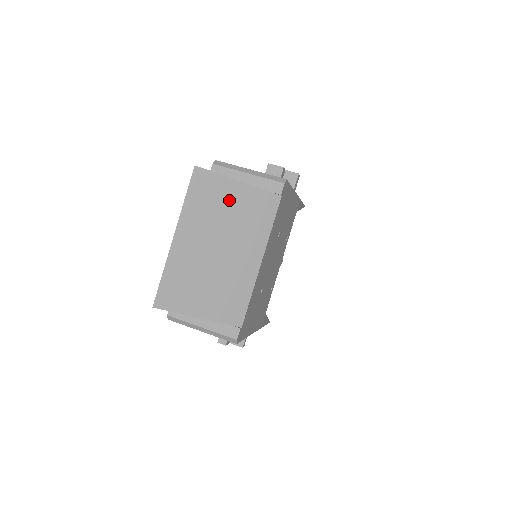
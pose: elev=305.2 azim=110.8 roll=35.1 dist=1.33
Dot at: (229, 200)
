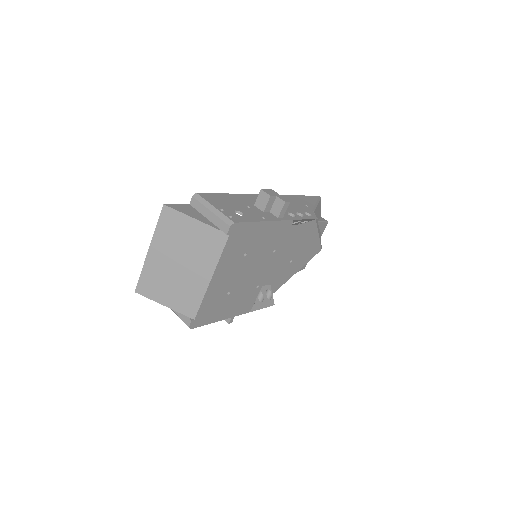
Dot at: (188, 232)
